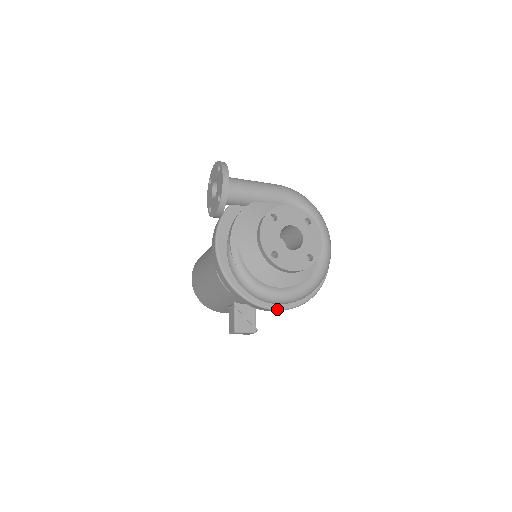
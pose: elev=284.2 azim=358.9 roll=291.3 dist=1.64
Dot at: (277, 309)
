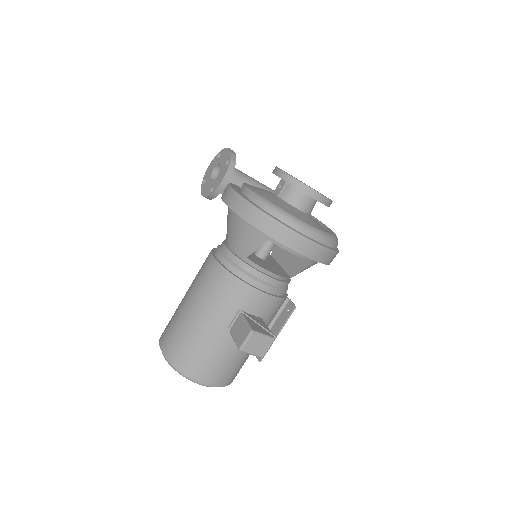
Dot at: (312, 241)
